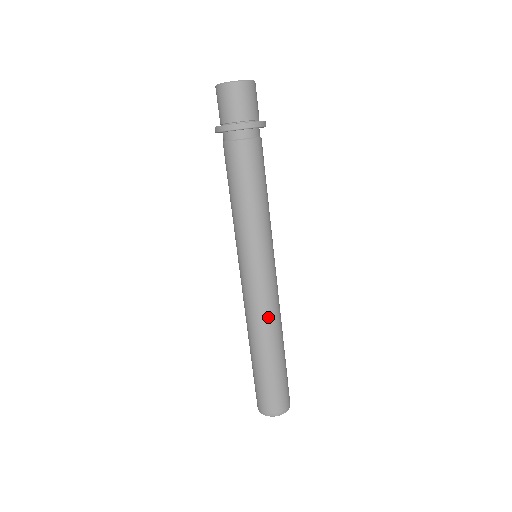
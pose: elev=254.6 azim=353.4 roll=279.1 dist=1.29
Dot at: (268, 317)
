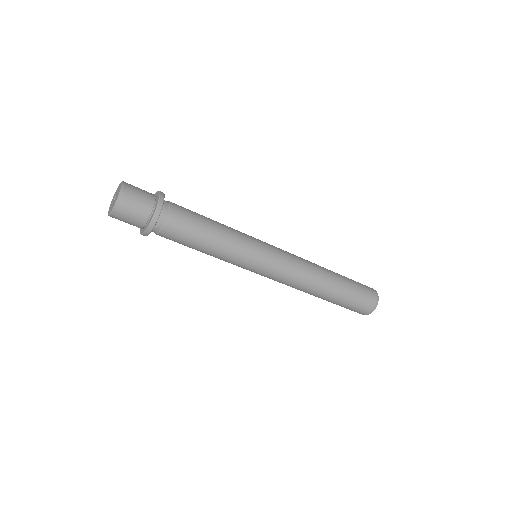
Dot at: (302, 283)
